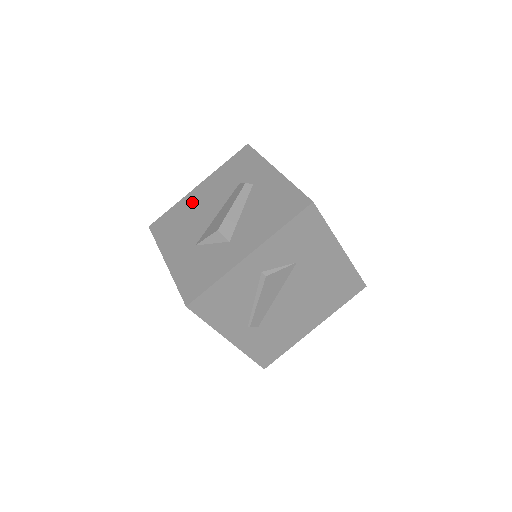
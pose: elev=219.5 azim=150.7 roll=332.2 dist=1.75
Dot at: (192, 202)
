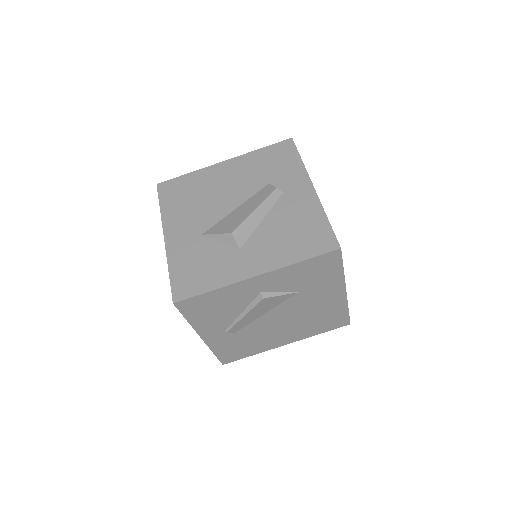
Dot at: (212, 179)
